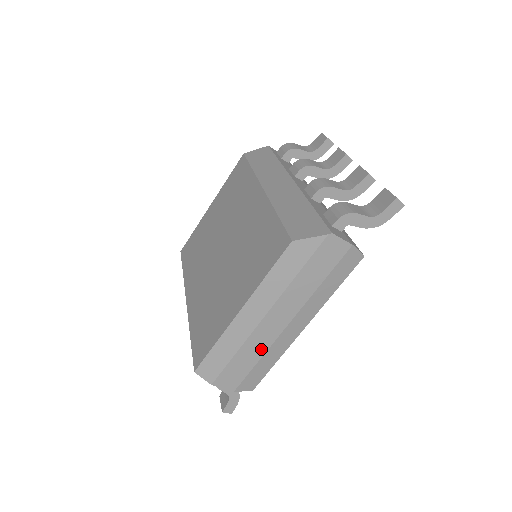
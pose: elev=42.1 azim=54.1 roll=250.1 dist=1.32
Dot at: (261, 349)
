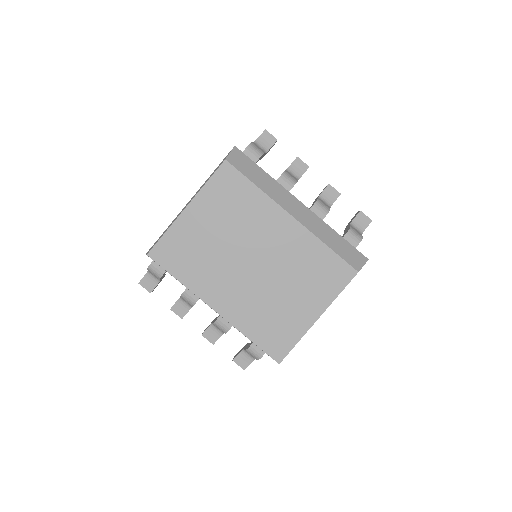
Dot at: occluded
